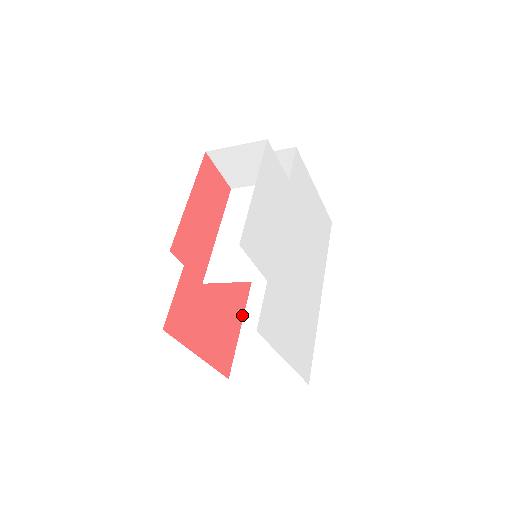
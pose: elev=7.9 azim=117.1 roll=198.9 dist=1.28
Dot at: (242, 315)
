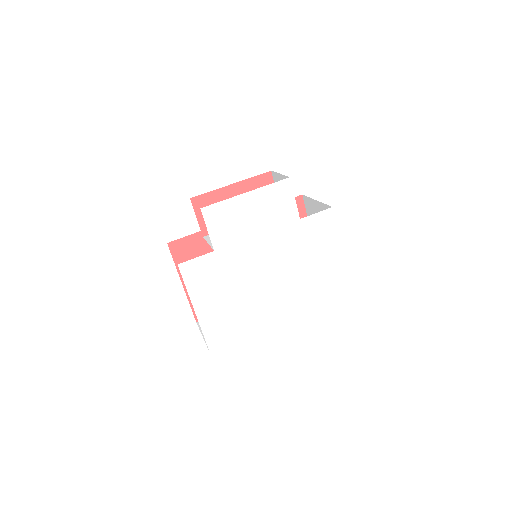
Dot at: occluded
